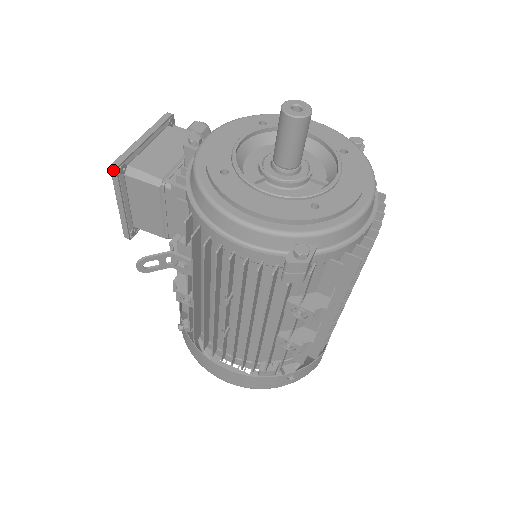
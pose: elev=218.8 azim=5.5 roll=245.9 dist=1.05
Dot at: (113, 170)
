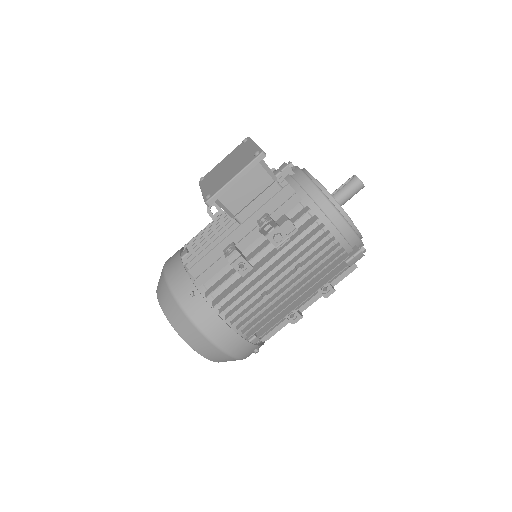
Dot at: (263, 155)
